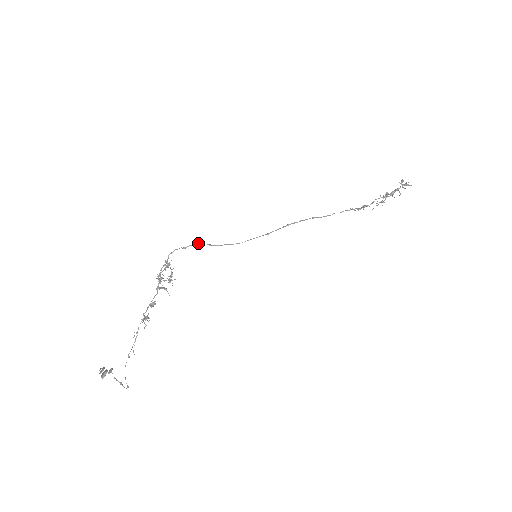
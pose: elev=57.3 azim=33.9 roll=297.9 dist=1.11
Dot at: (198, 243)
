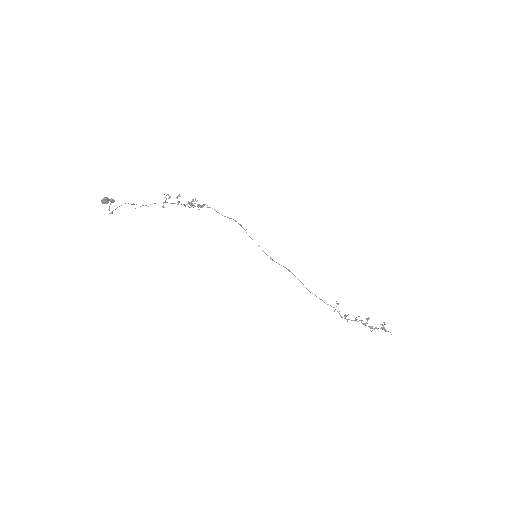
Dot at: occluded
